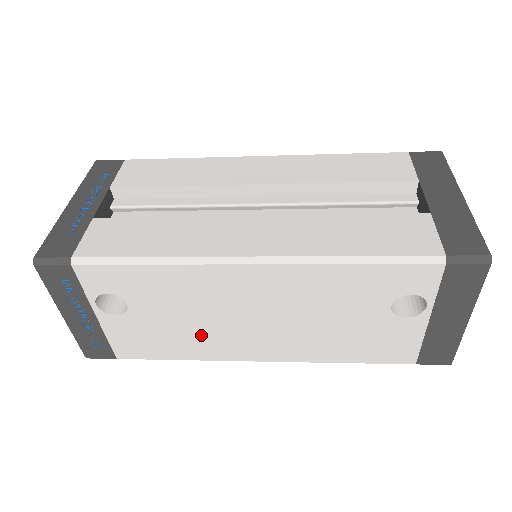
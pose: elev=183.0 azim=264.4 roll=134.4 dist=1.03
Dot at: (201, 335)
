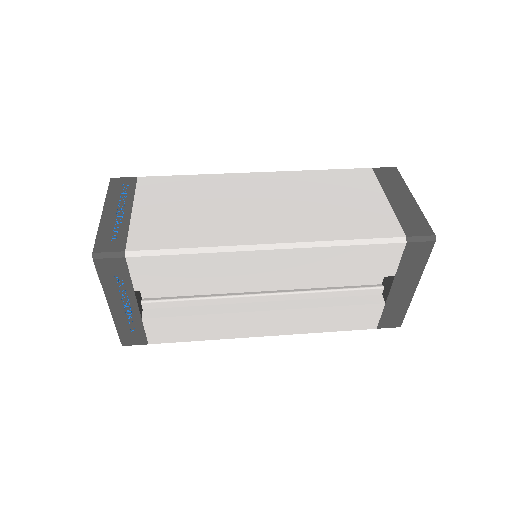
Dot at: occluded
